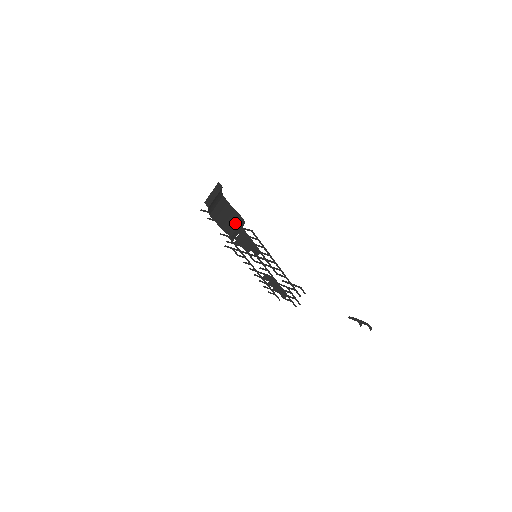
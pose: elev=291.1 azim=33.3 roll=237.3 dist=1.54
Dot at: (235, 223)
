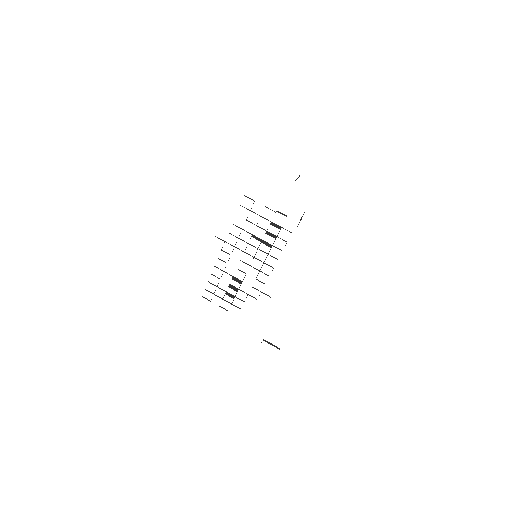
Dot at: occluded
